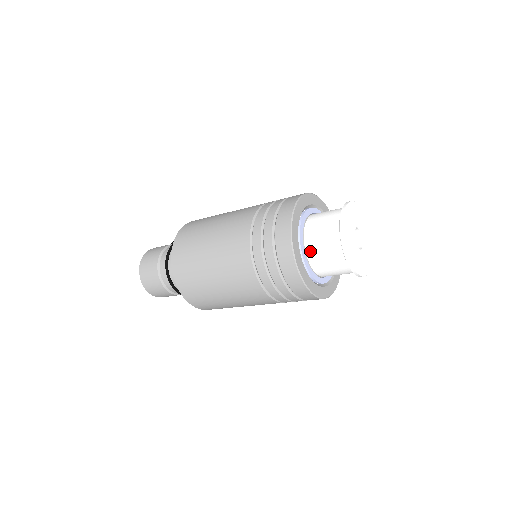
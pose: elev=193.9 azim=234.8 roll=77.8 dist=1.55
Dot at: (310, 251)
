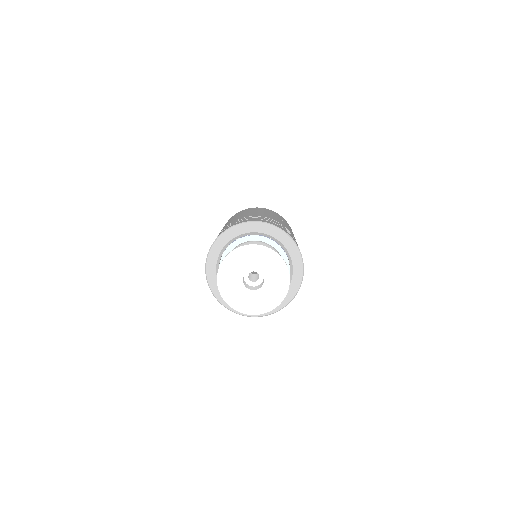
Dot at: occluded
